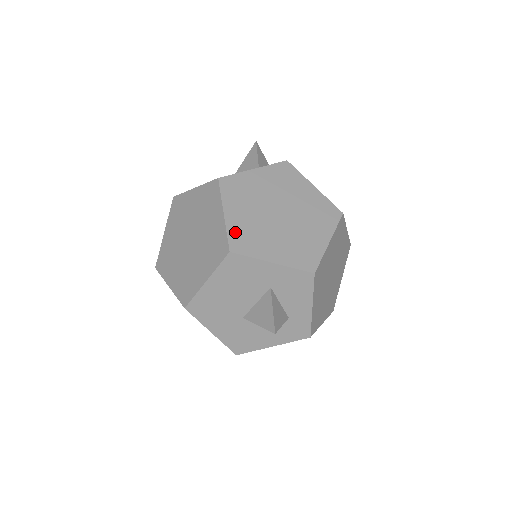
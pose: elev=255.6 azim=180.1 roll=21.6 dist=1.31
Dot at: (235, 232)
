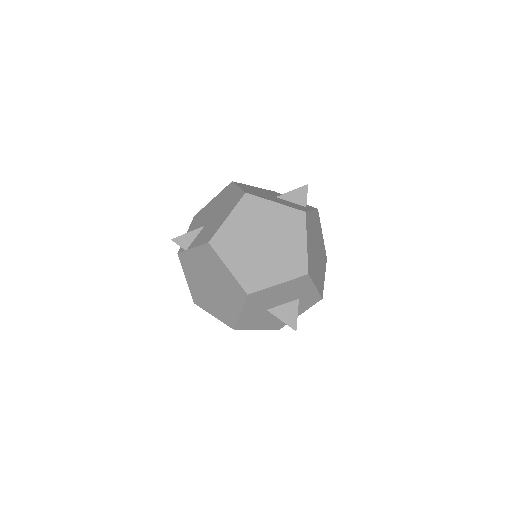
Dot at: (309, 259)
